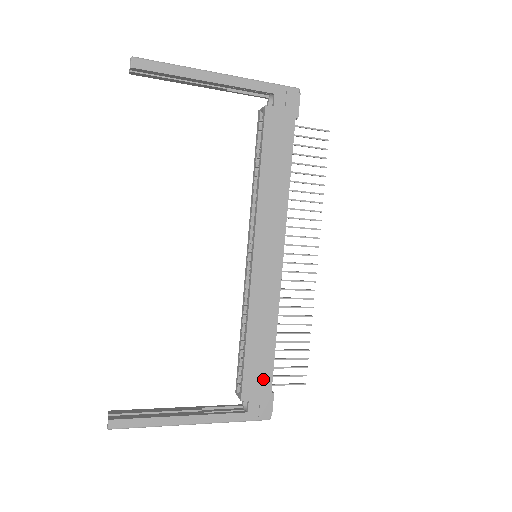
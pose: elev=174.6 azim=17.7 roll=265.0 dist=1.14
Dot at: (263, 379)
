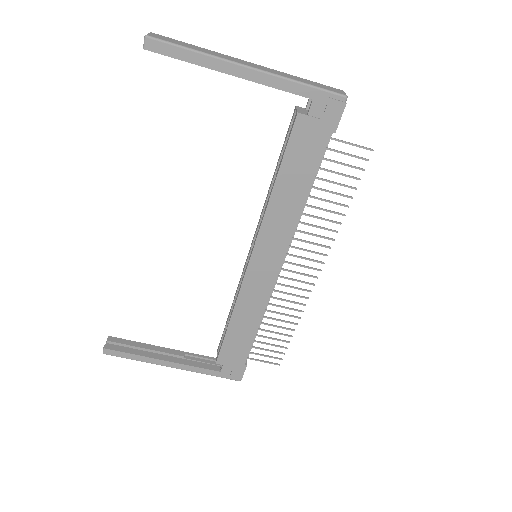
Dot at: (239, 354)
